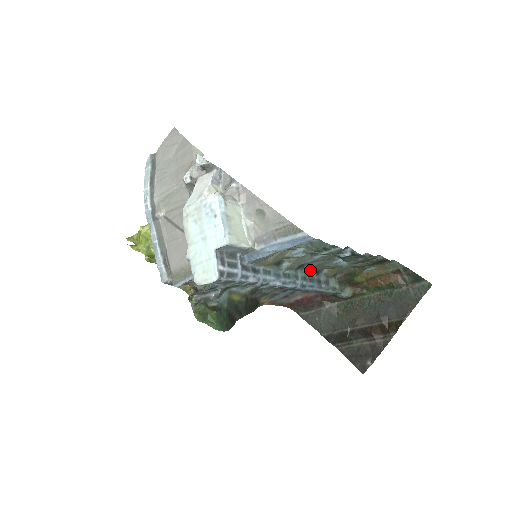
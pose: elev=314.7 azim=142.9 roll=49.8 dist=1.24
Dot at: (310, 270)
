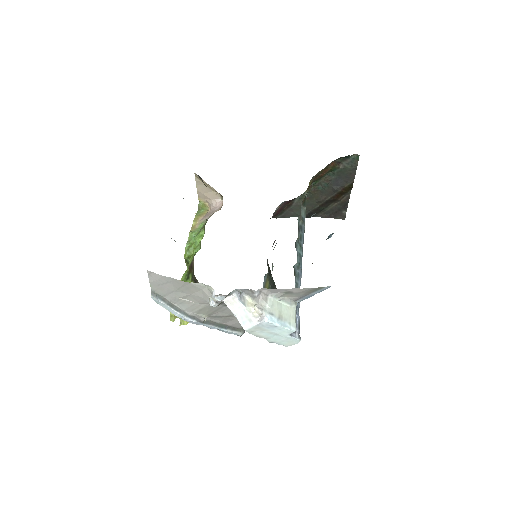
Dot at: (298, 238)
